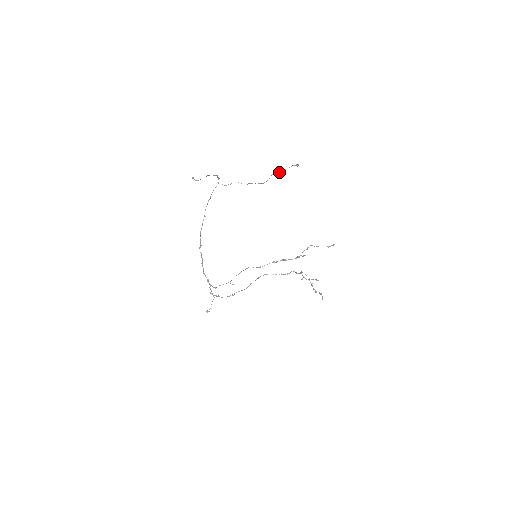
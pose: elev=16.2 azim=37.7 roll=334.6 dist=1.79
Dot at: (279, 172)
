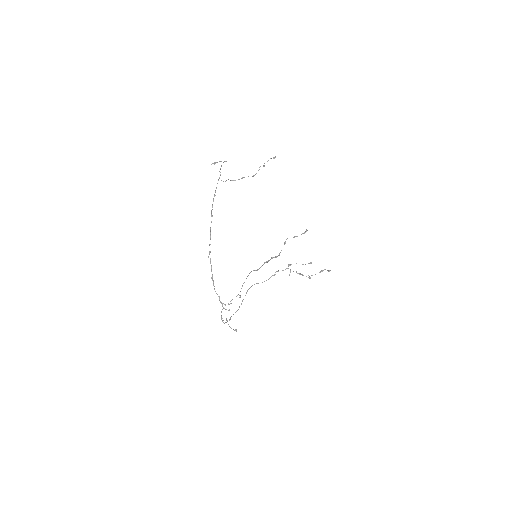
Dot at: occluded
